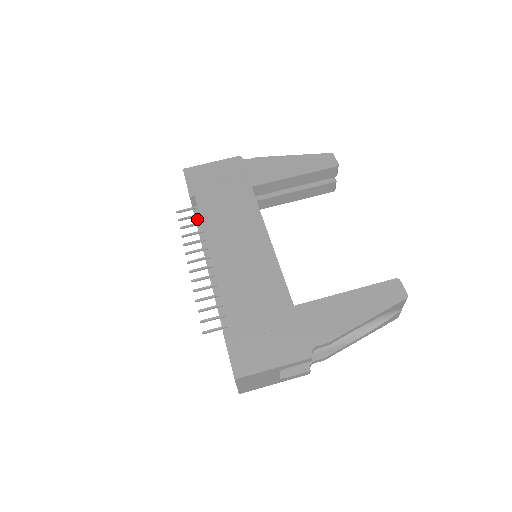
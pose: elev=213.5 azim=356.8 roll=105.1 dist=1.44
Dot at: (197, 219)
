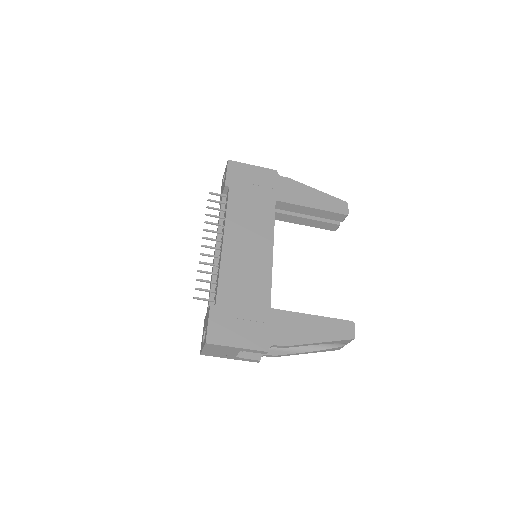
Dot at: (222, 205)
